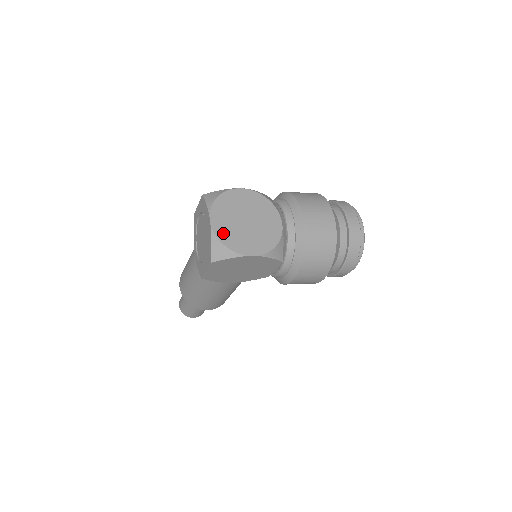
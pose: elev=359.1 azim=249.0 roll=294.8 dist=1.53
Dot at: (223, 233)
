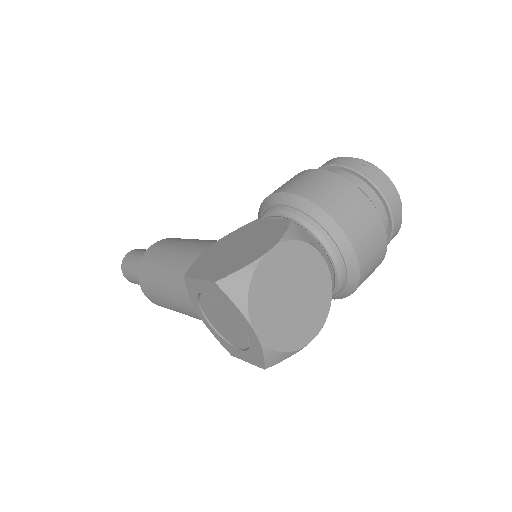
Dot at: (276, 337)
